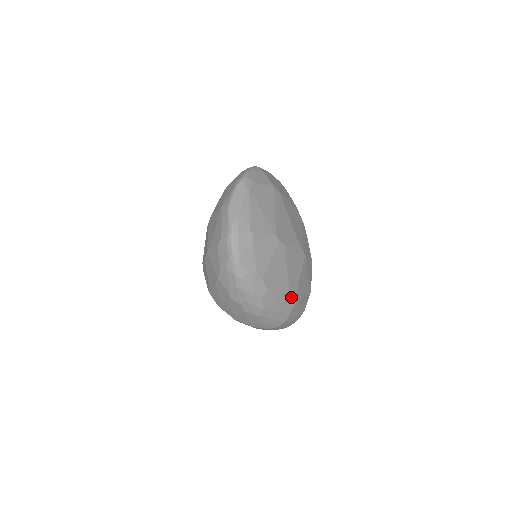
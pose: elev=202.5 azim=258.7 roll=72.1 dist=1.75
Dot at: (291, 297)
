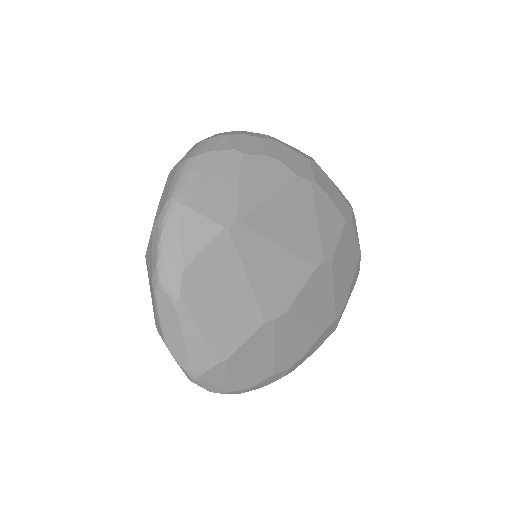
Dot at: (329, 326)
